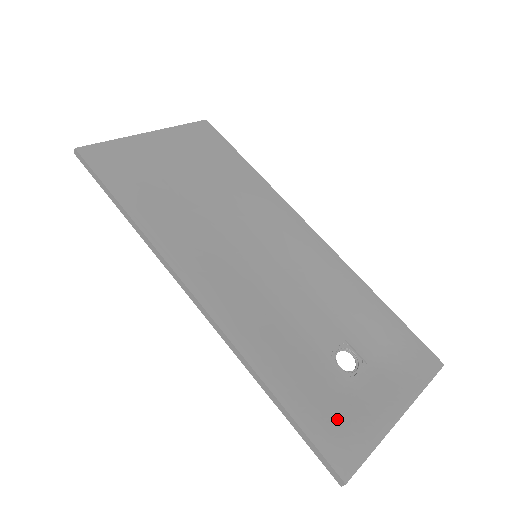
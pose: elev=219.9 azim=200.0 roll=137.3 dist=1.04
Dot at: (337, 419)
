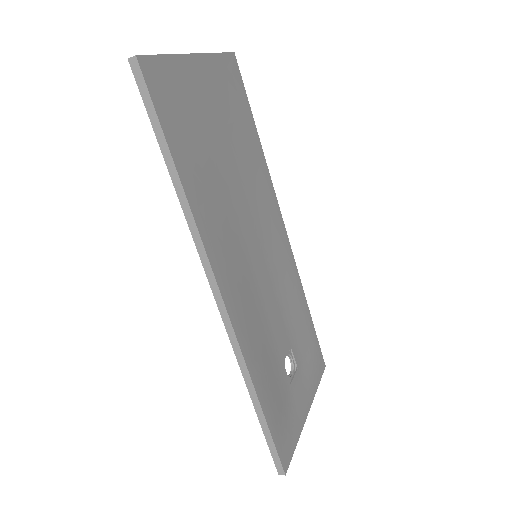
Dot at: (285, 422)
